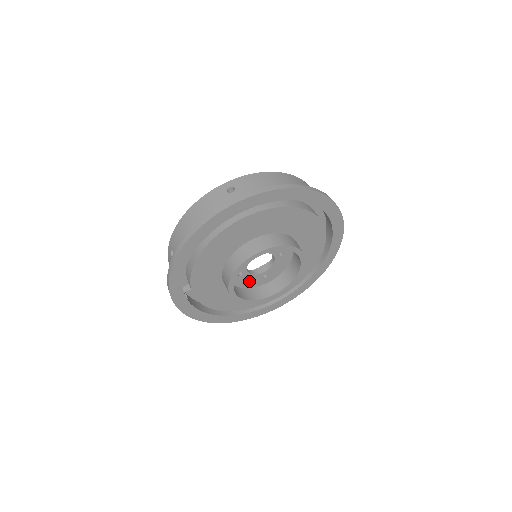
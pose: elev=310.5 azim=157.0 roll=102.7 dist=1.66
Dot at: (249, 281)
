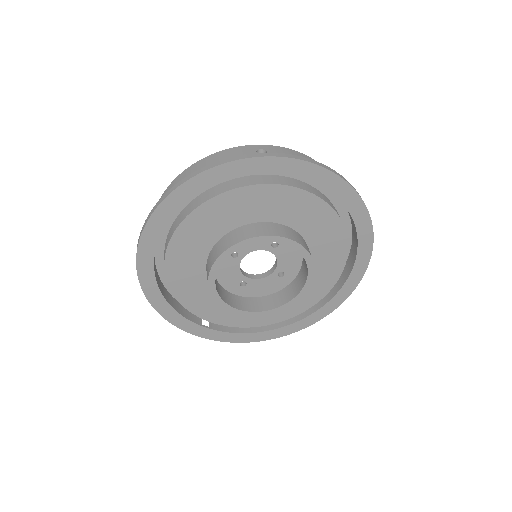
Dot at: (265, 287)
